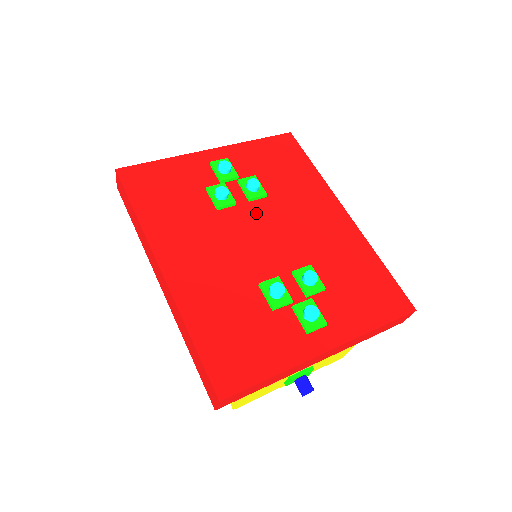
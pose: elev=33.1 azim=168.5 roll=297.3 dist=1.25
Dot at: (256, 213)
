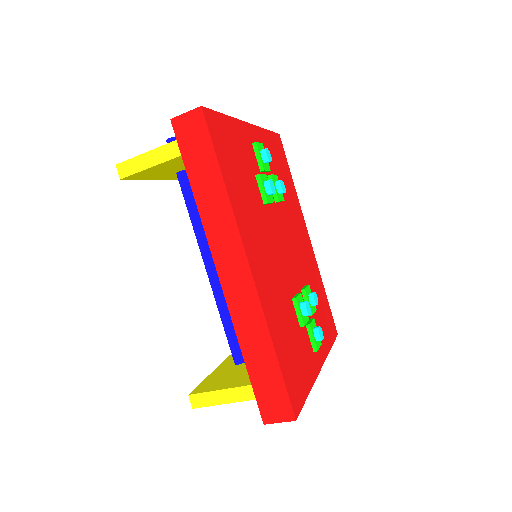
Dot at: (280, 218)
